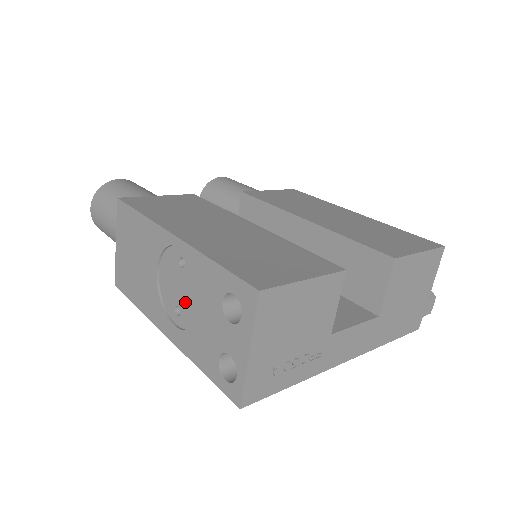
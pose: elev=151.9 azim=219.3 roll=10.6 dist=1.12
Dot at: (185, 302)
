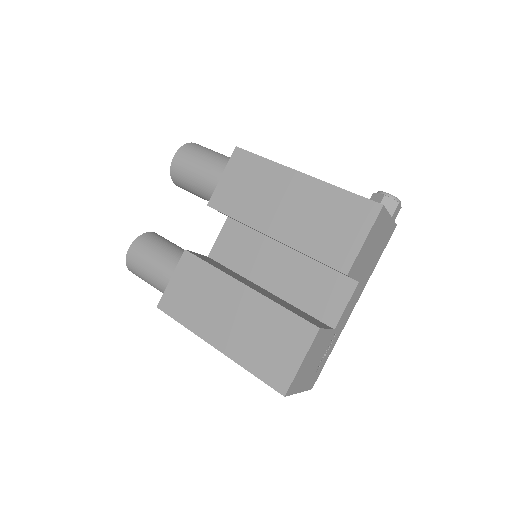
Dot at: occluded
